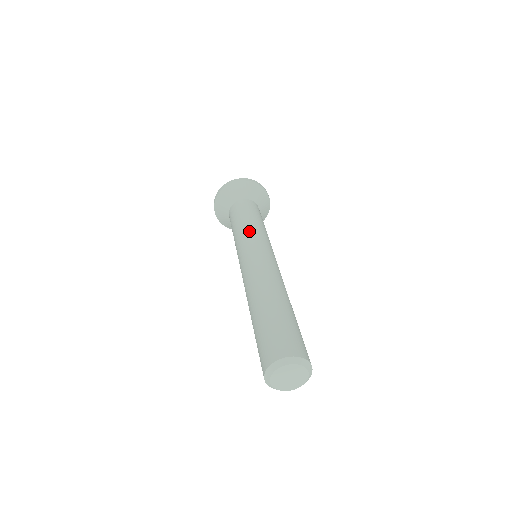
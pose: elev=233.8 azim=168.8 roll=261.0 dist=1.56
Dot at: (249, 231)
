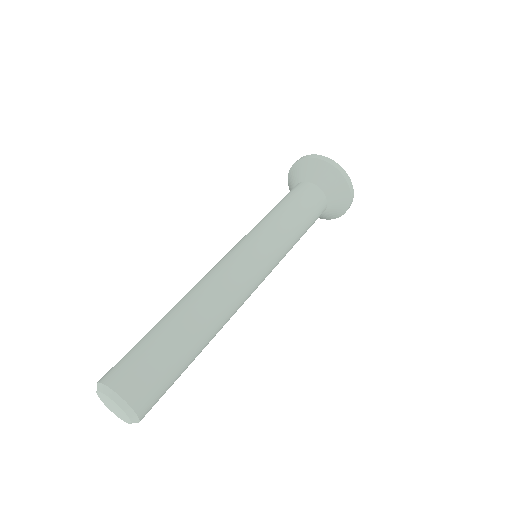
Dot at: (283, 237)
